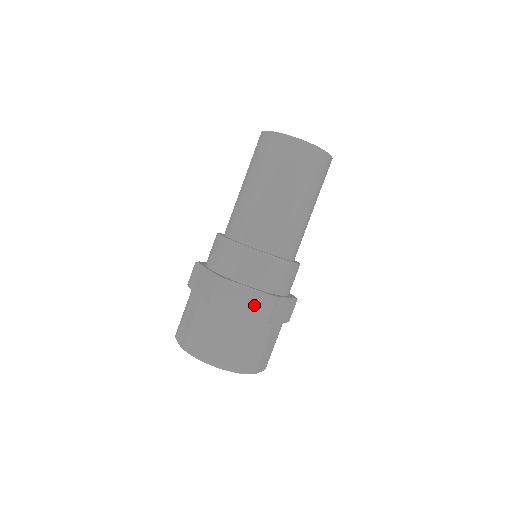
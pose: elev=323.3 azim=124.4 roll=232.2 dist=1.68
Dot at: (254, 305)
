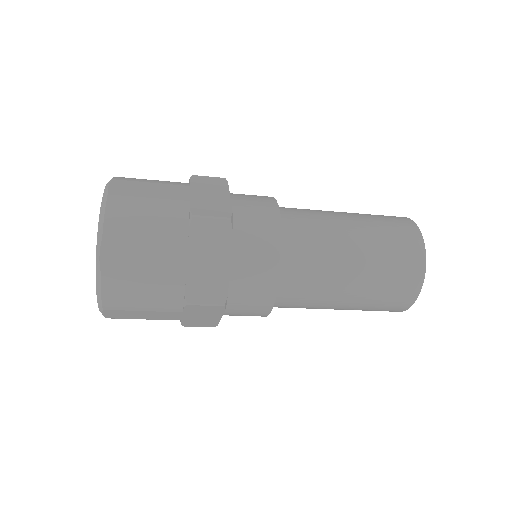
Dot at: (210, 204)
